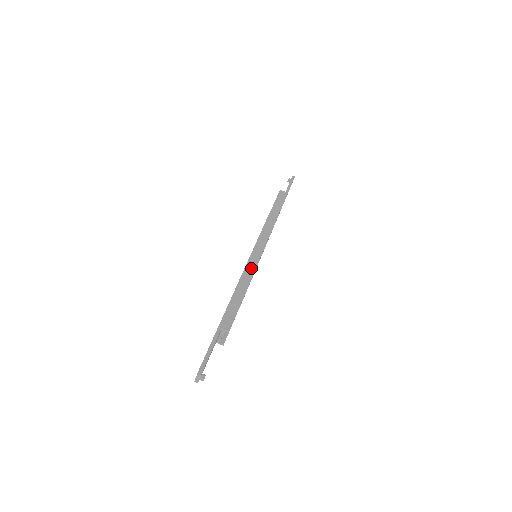
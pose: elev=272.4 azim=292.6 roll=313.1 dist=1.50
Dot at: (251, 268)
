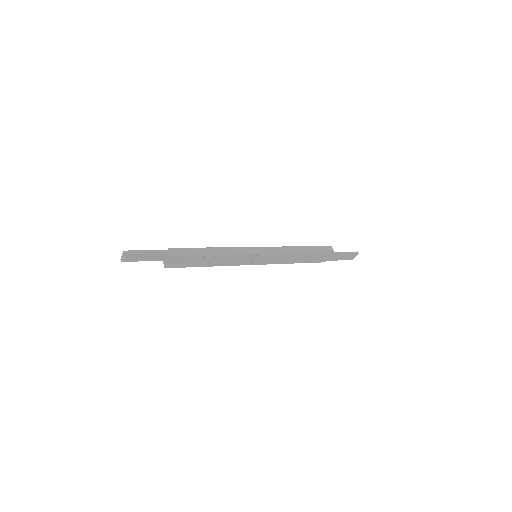
Dot at: (237, 251)
